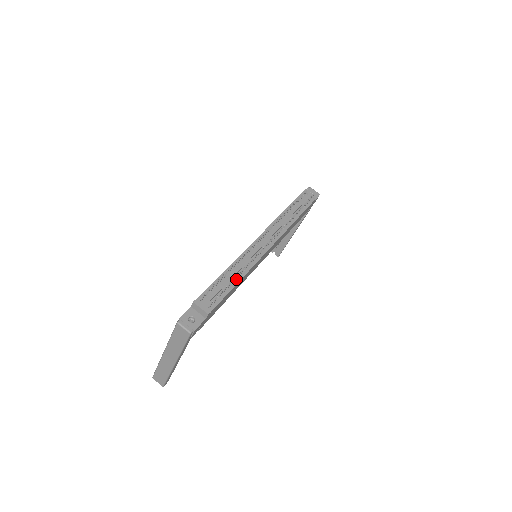
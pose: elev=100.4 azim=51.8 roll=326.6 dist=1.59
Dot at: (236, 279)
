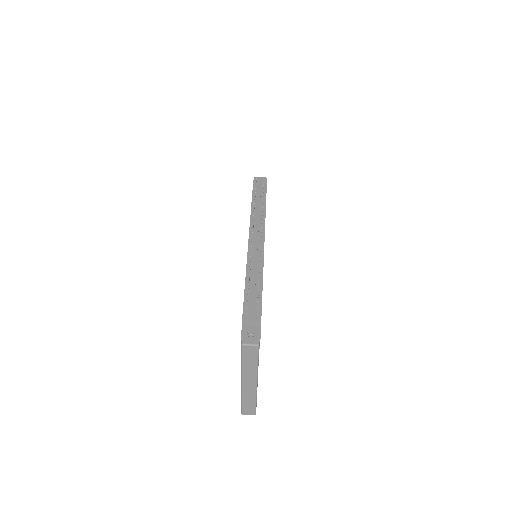
Dot at: (259, 281)
